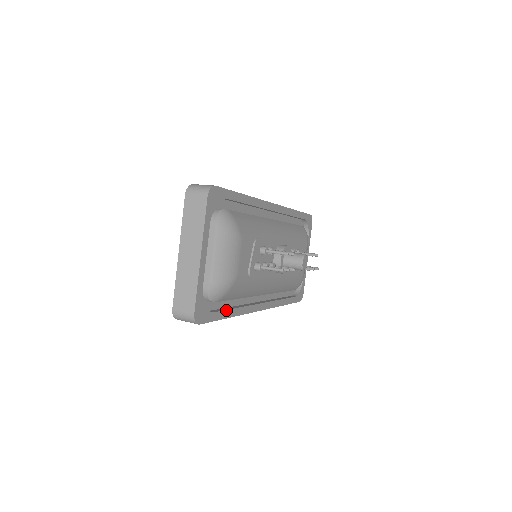
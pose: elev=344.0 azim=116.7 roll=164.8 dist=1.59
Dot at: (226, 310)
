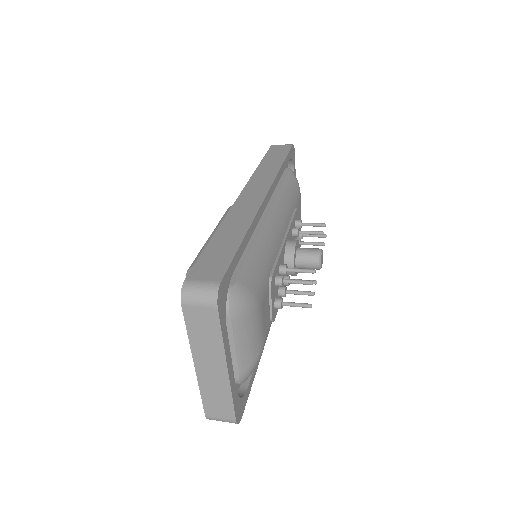
Dot at: occluded
